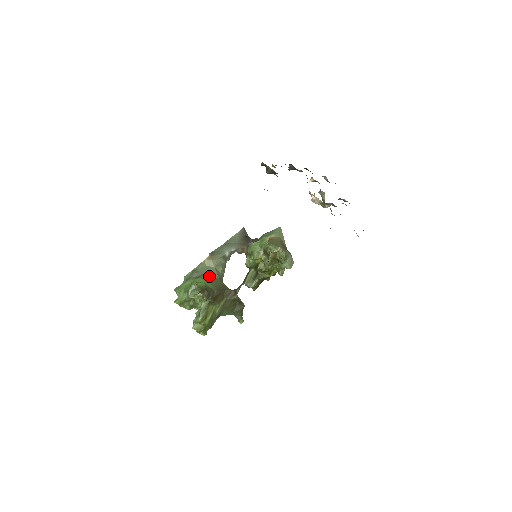
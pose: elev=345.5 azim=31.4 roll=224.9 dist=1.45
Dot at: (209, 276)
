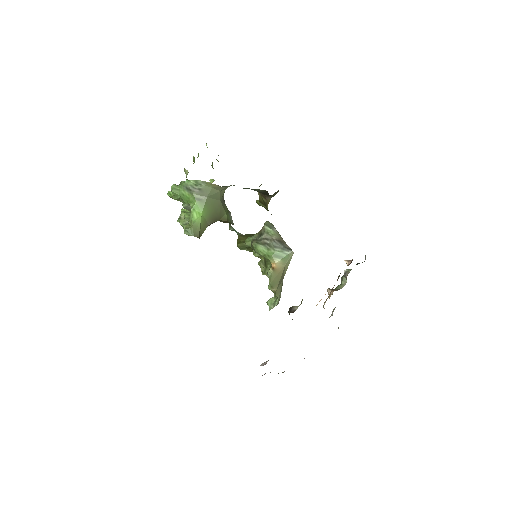
Dot at: (210, 201)
